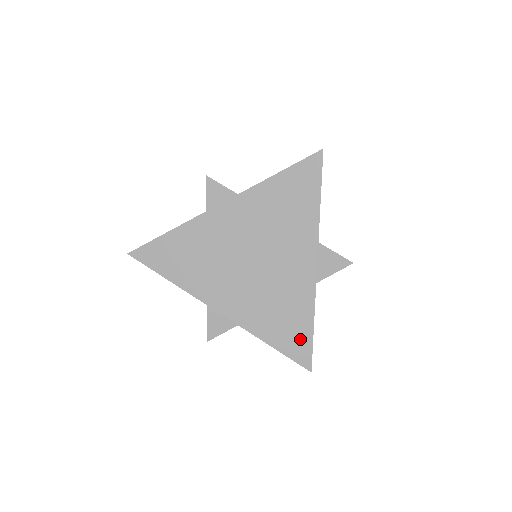
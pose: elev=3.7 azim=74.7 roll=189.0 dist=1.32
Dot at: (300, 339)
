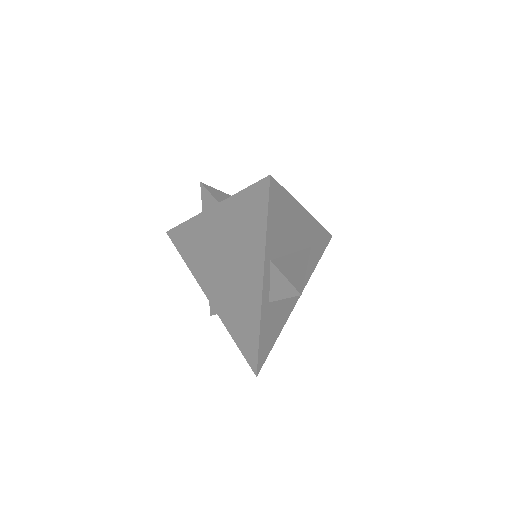
Dot at: (251, 345)
